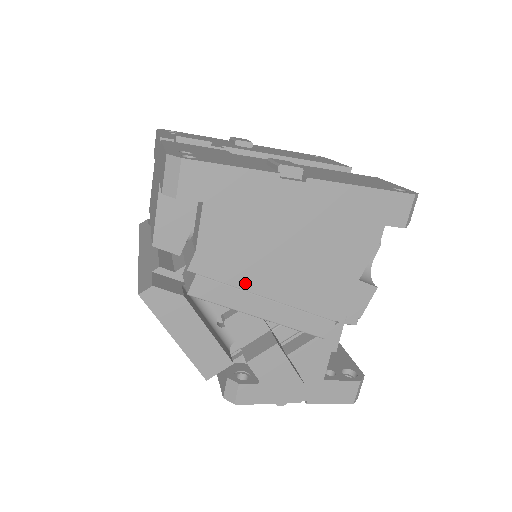
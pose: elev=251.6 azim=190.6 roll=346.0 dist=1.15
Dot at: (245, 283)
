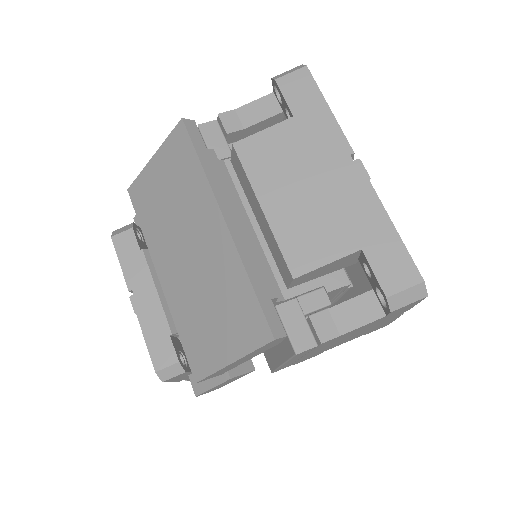
Dot at: occluded
